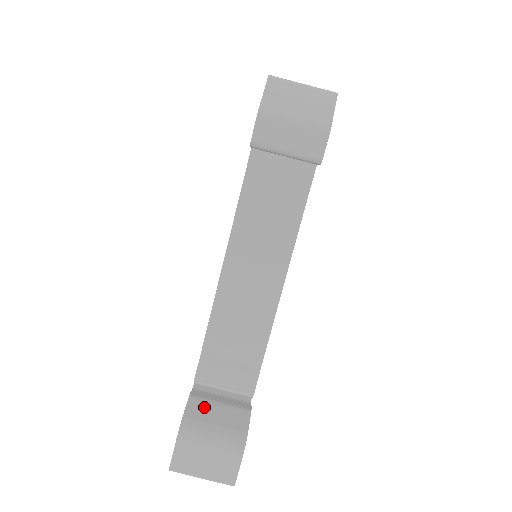
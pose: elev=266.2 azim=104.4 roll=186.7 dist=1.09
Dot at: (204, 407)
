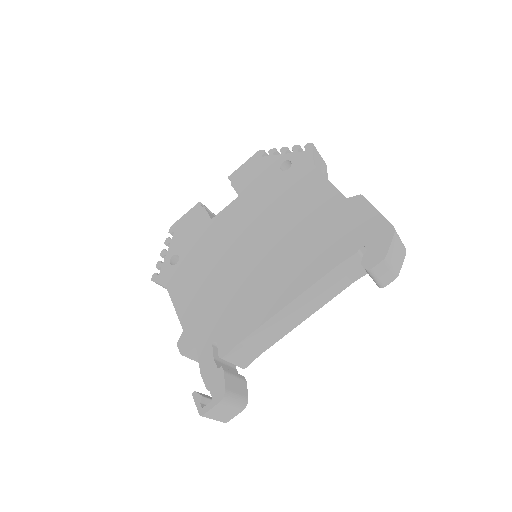
Dot at: (231, 380)
